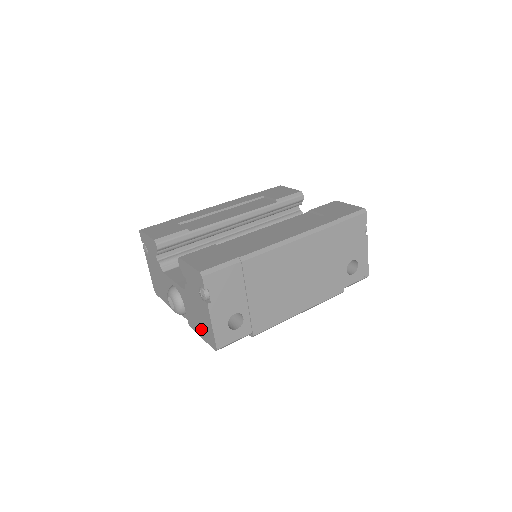
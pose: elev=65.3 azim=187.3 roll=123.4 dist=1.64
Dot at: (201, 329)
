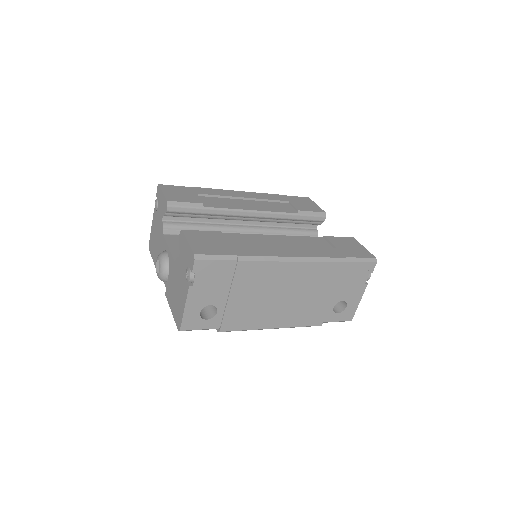
Dot at: (174, 304)
